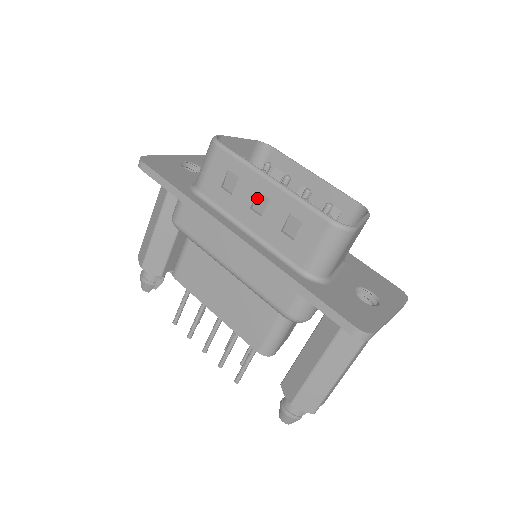
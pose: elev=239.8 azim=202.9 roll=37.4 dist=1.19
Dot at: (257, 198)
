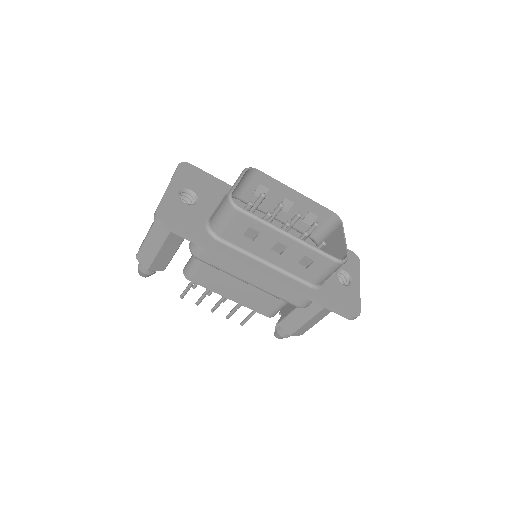
Dot at: (276, 245)
